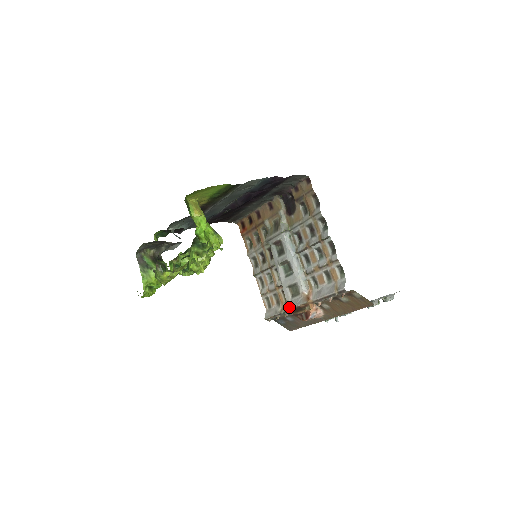
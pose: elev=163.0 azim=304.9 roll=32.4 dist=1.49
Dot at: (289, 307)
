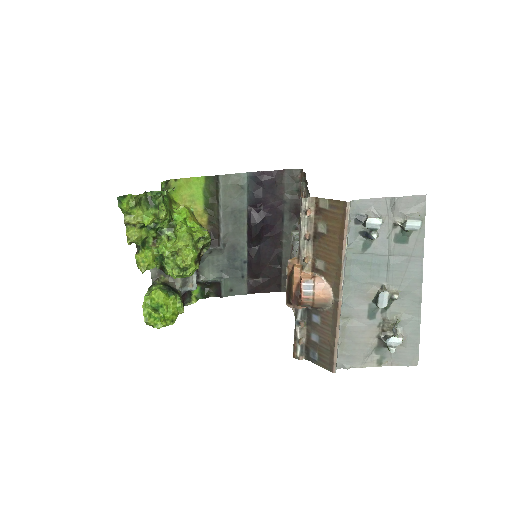
Dot at: (286, 292)
